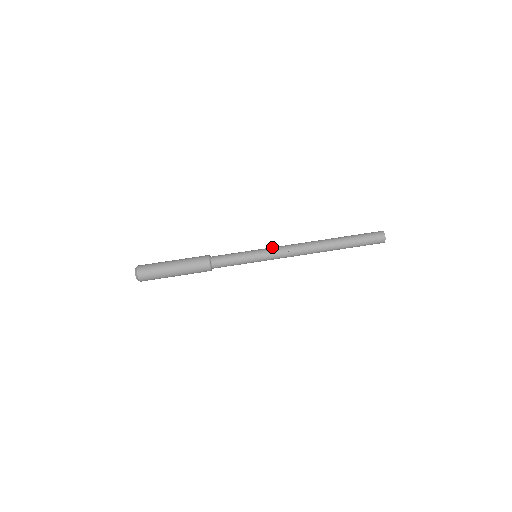
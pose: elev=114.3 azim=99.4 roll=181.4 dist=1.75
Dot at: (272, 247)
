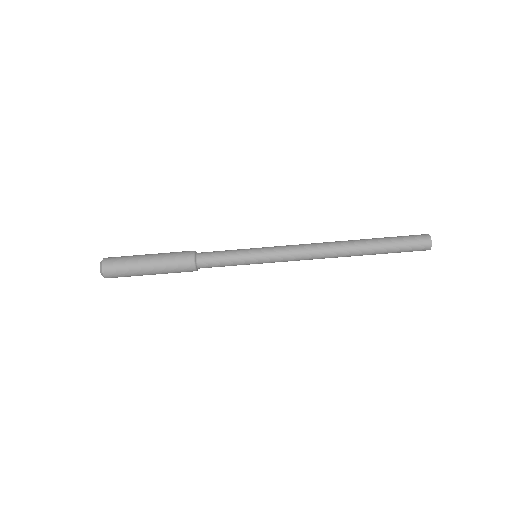
Dot at: (279, 256)
